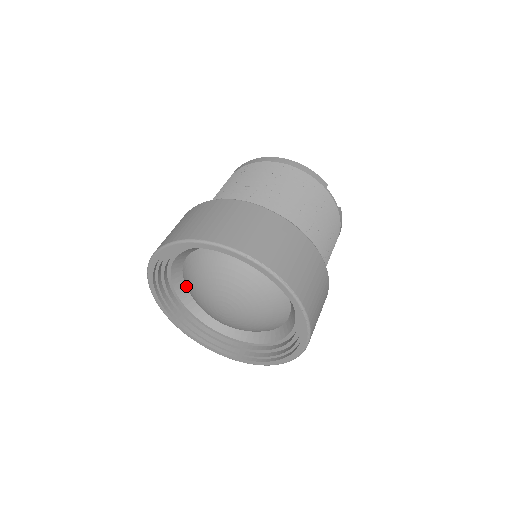
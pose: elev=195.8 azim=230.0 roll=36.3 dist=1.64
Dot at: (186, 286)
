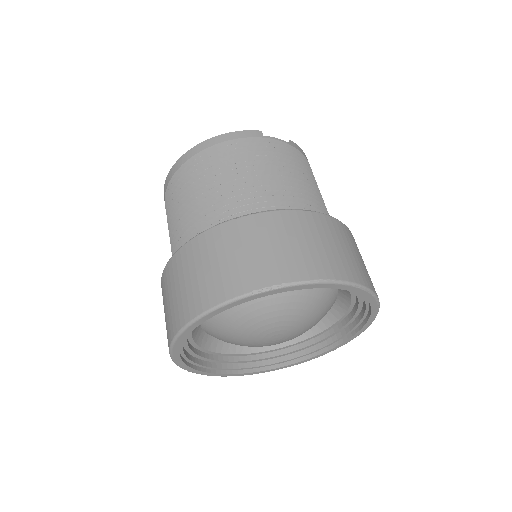
Dot at: occluded
